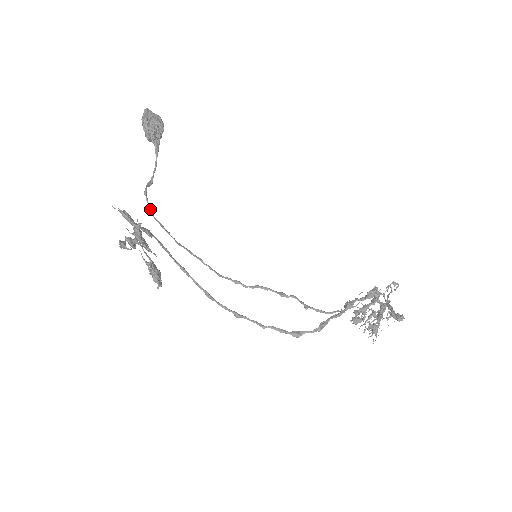
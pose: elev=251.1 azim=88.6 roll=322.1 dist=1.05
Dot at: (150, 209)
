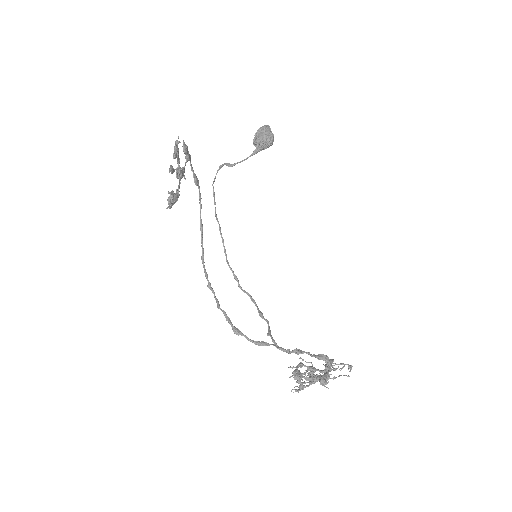
Dot at: (215, 177)
